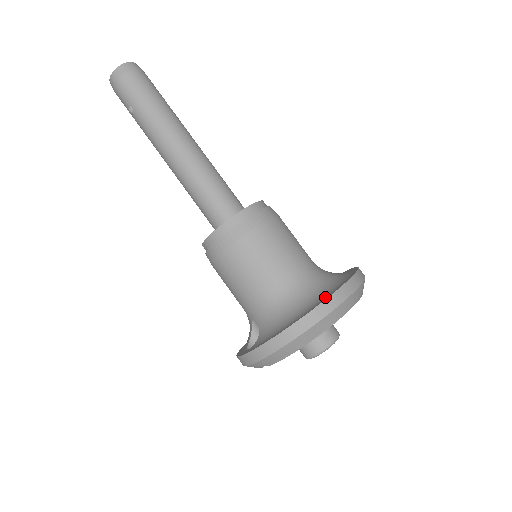
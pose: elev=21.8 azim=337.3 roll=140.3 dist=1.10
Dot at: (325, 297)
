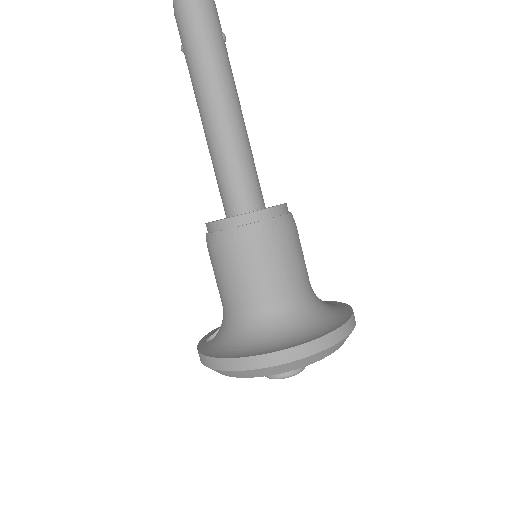
Dot at: (262, 351)
